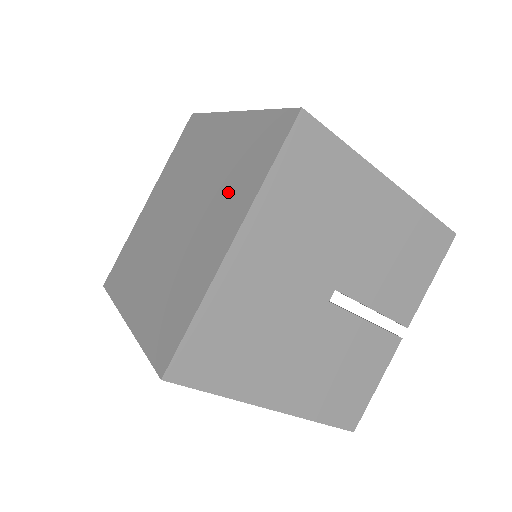
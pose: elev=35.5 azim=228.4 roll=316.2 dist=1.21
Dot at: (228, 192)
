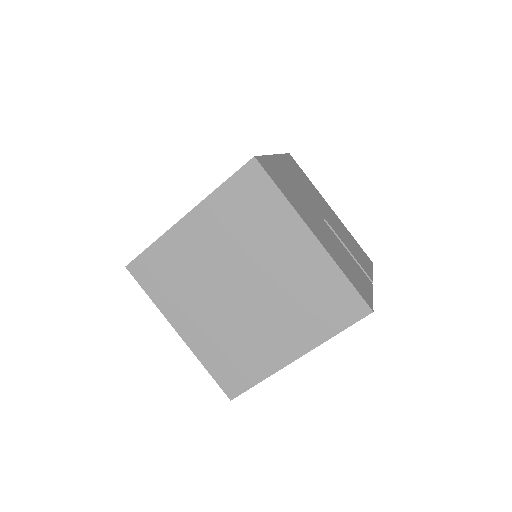
Dot at: occluded
